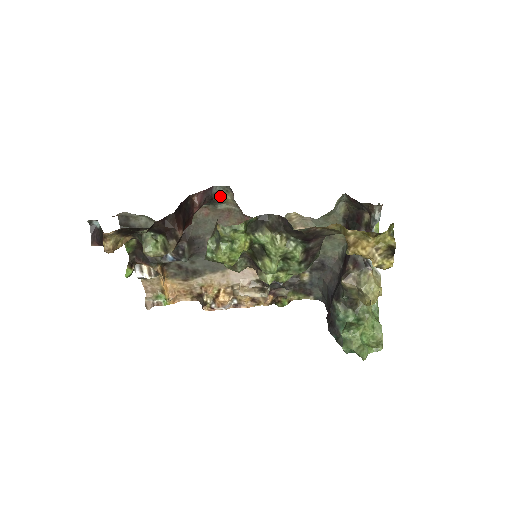
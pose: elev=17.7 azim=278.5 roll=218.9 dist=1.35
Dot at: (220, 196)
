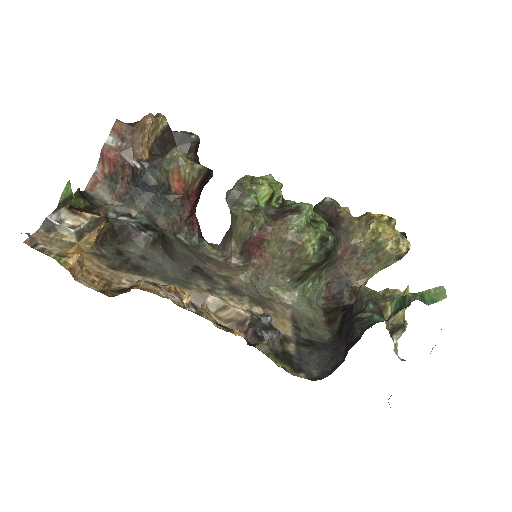
Dot at: (207, 244)
